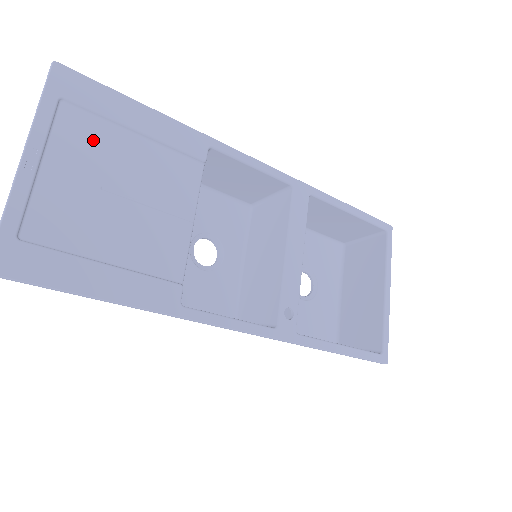
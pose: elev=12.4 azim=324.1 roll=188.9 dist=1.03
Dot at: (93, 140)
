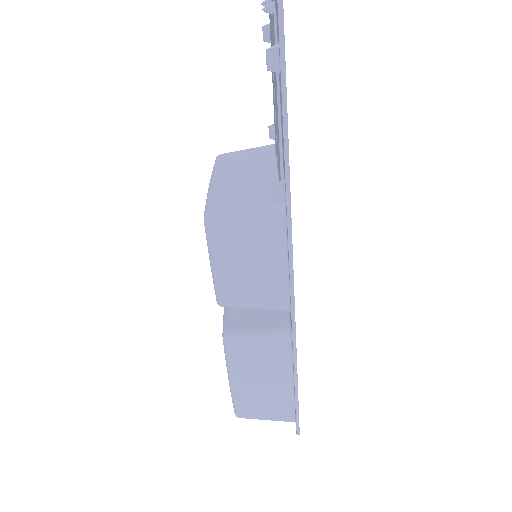
Dot at: occluded
